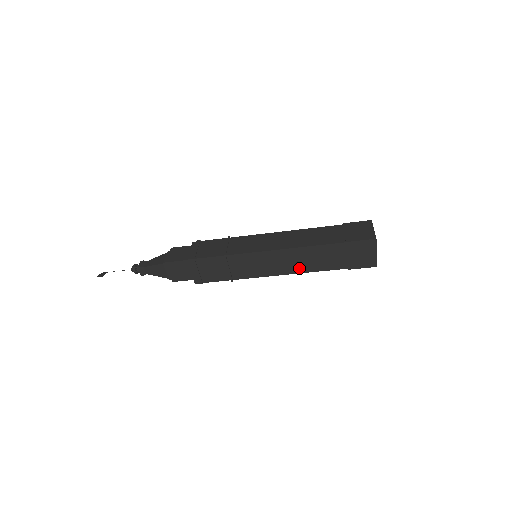
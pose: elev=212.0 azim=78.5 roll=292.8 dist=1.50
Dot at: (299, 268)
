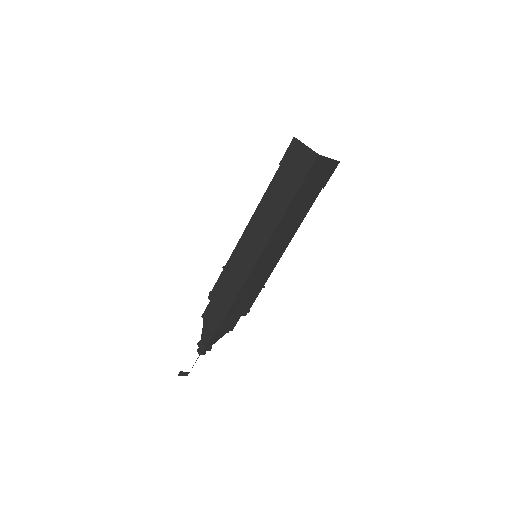
Dot at: (272, 224)
